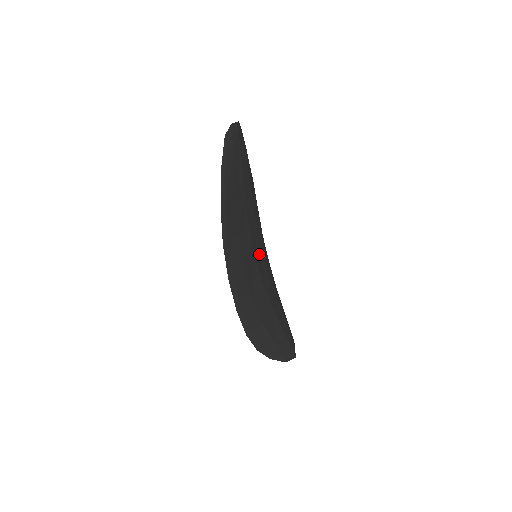
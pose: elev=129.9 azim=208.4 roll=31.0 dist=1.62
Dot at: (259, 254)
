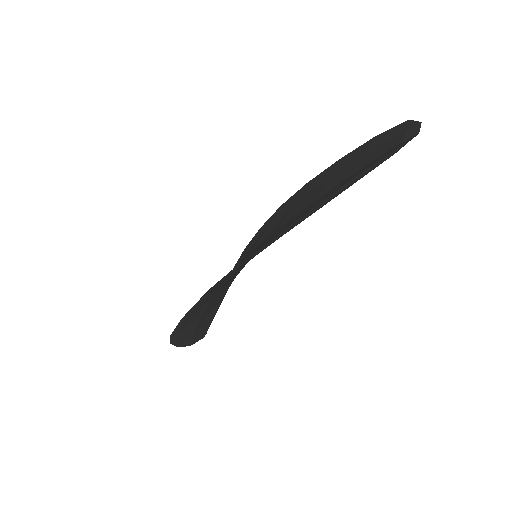
Dot at: occluded
